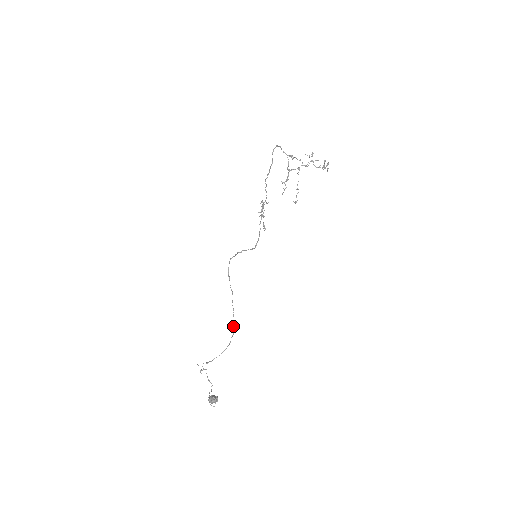
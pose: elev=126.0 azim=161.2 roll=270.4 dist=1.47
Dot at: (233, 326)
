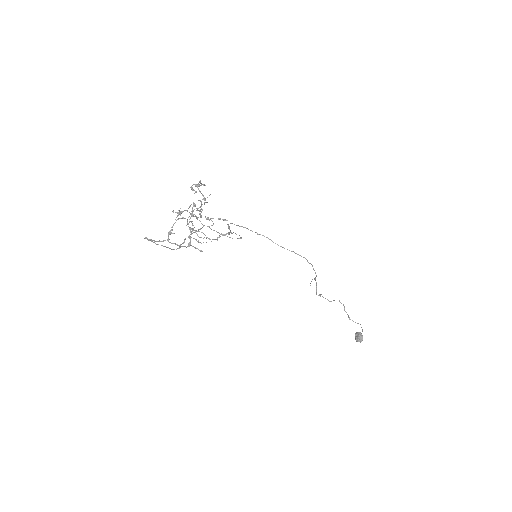
Dot at: occluded
